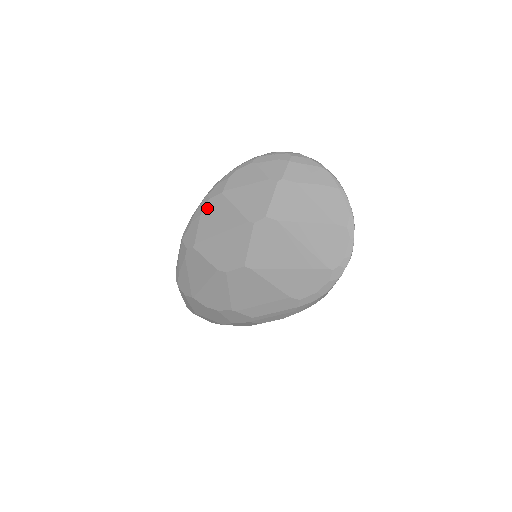
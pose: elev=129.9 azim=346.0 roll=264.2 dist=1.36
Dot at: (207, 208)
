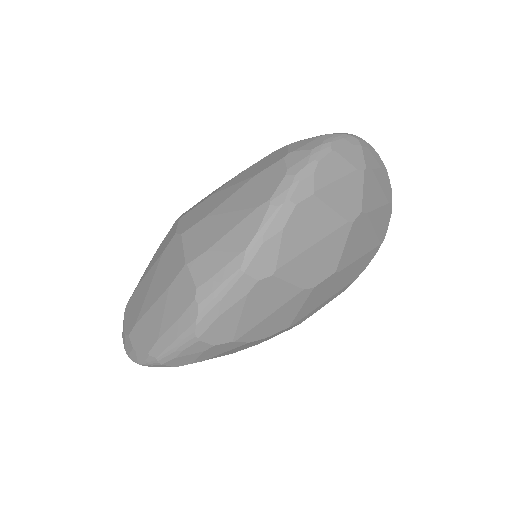
Dot at: (293, 218)
